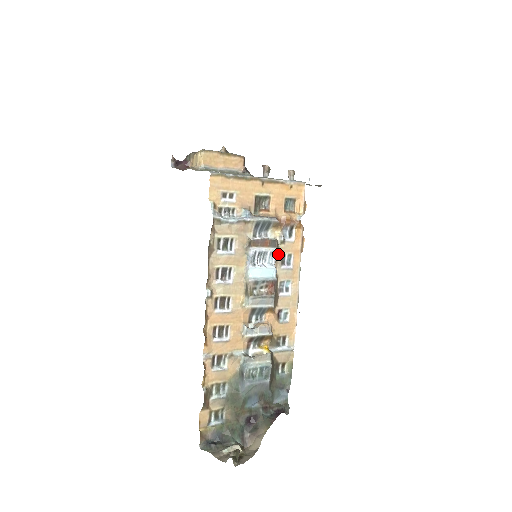
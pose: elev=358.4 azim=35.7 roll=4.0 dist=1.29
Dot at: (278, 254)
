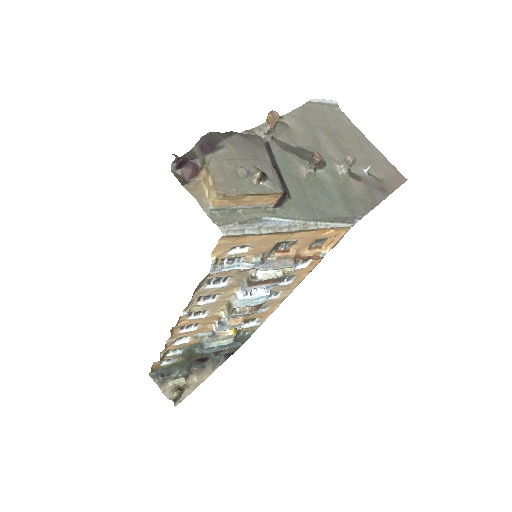
Dot at: occluded
